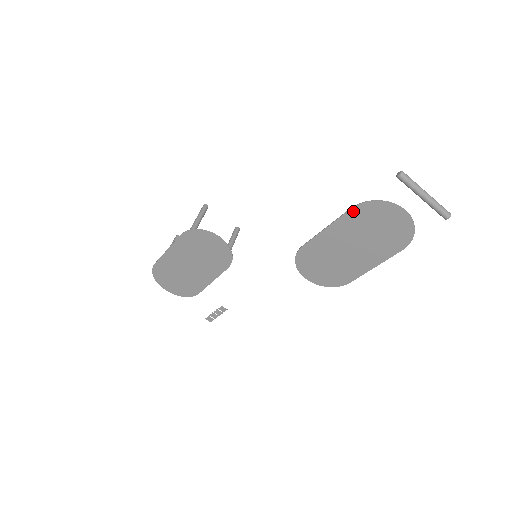
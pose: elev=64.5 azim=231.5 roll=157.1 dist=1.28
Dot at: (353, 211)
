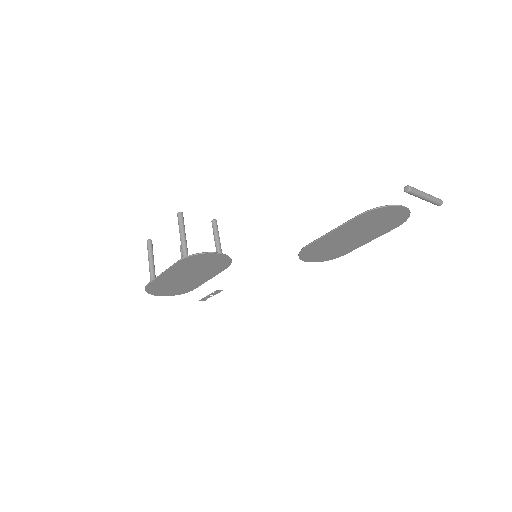
Dot at: (359, 217)
